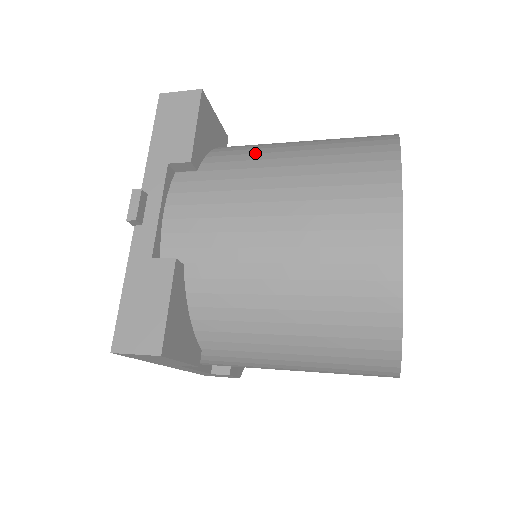
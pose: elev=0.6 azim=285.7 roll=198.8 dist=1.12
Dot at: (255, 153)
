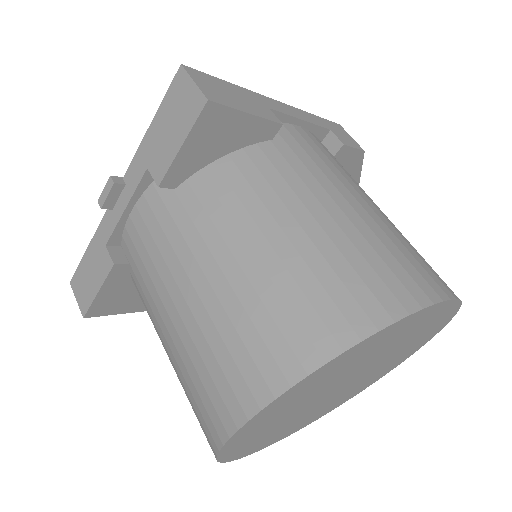
Dot at: (229, 214)
